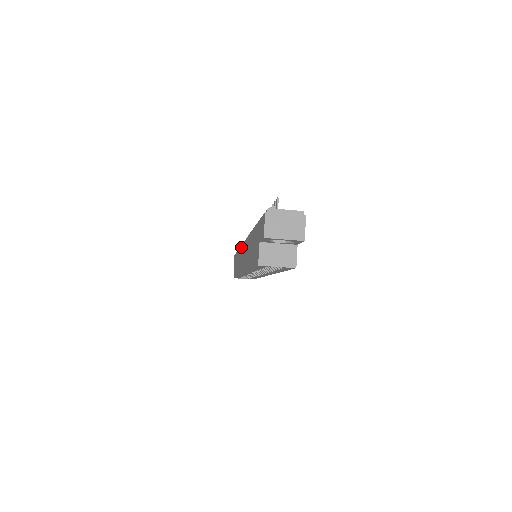
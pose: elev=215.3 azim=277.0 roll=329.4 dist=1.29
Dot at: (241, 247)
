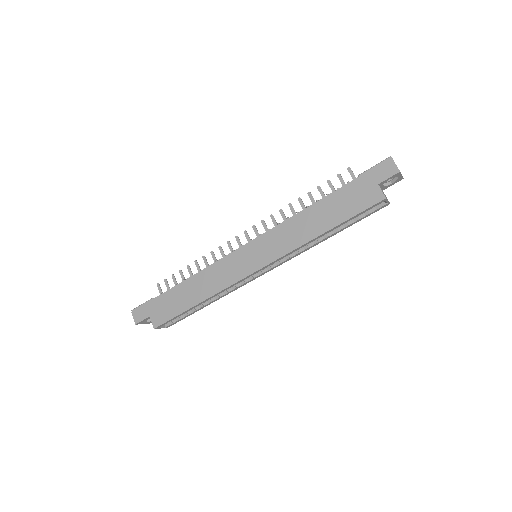
Dot at: (223, 259)
